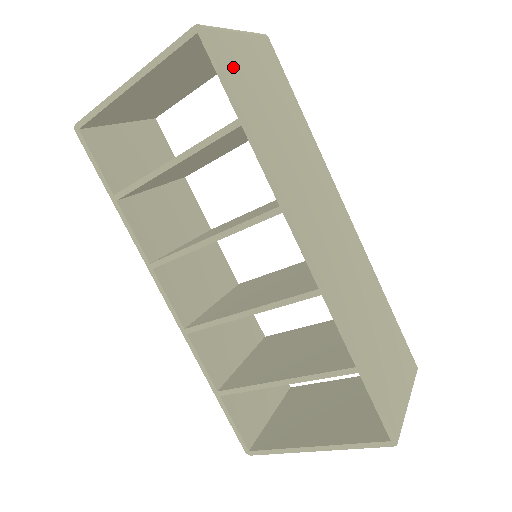
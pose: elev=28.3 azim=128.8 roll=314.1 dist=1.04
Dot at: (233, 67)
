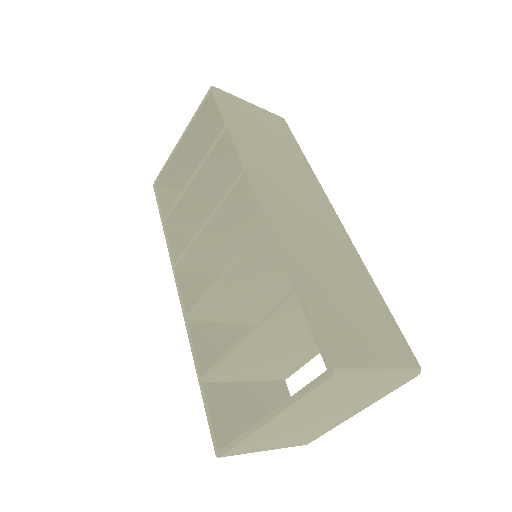
Dot at: (232, 107)
